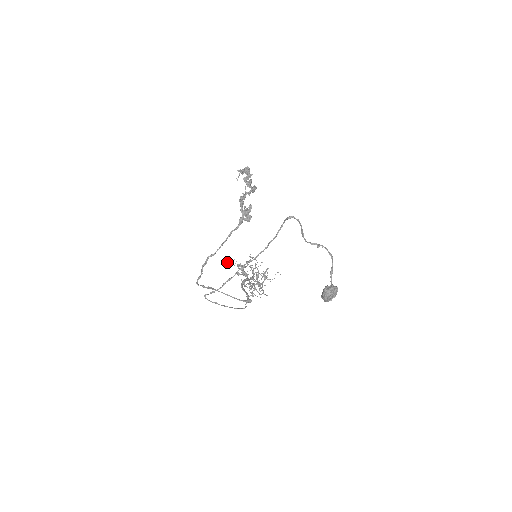
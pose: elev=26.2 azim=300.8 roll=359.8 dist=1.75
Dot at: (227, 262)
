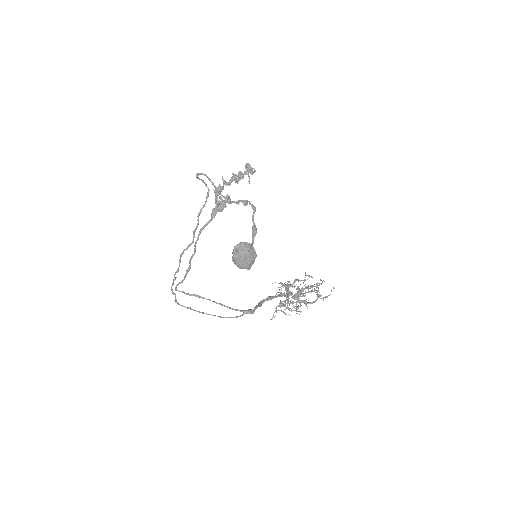
Dot at: occluded
